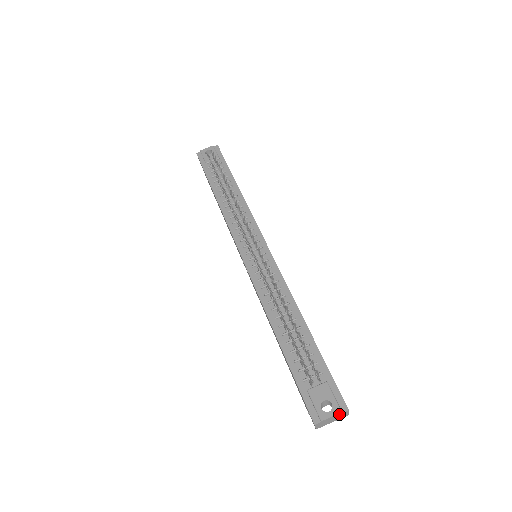
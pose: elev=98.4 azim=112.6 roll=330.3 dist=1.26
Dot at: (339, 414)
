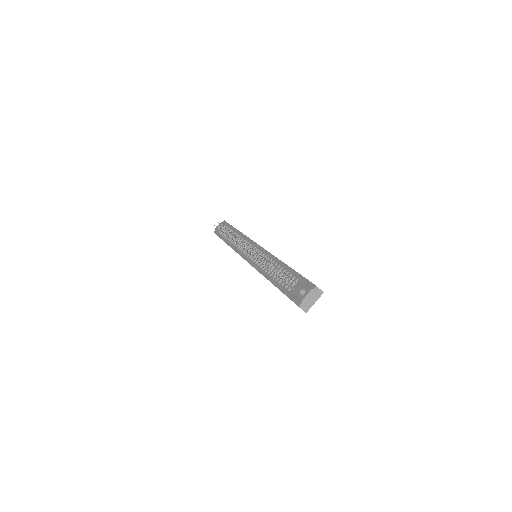
Dot at: (311, 292)
